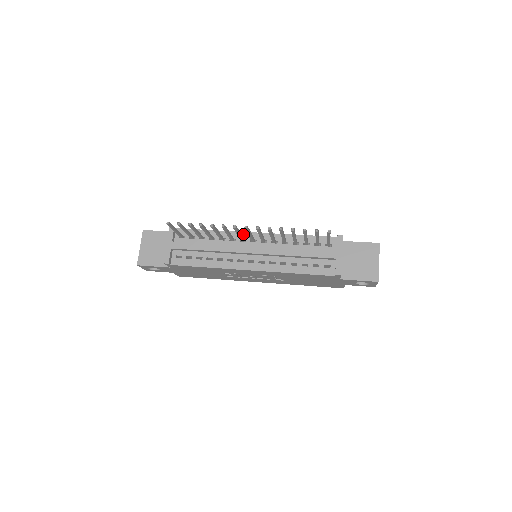
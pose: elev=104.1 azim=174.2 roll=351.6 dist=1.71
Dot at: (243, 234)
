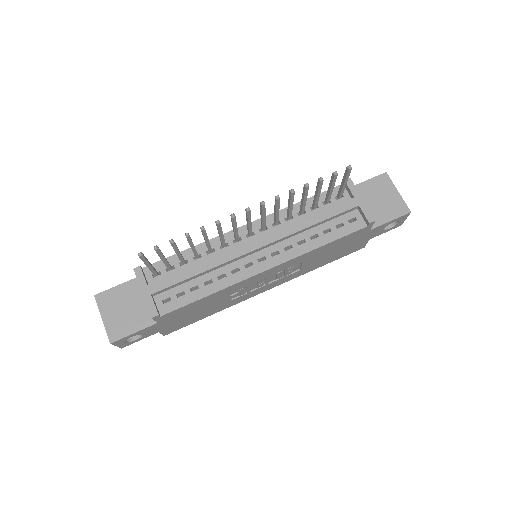
Dot at: (233, 233)
